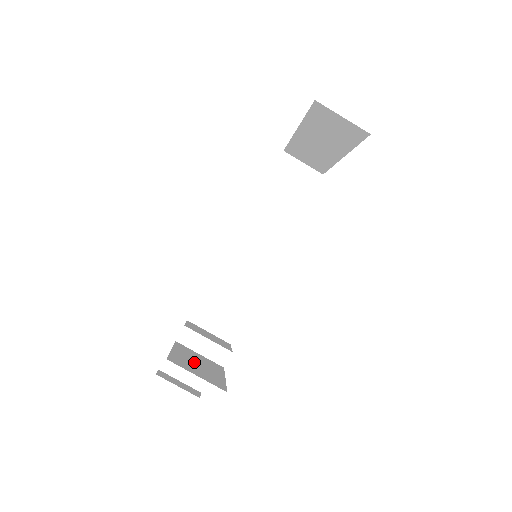
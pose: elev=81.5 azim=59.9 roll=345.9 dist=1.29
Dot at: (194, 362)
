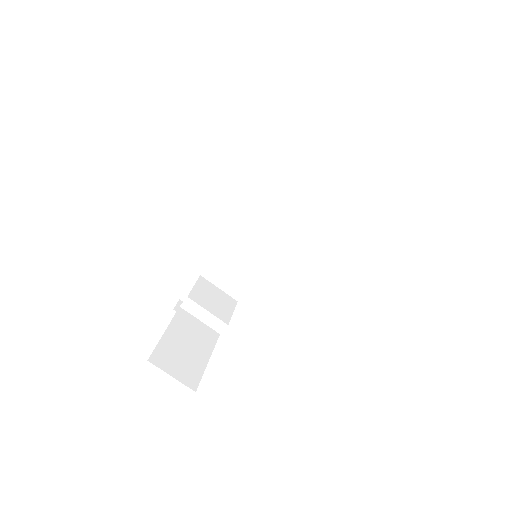
Dot at: (182, 345)
